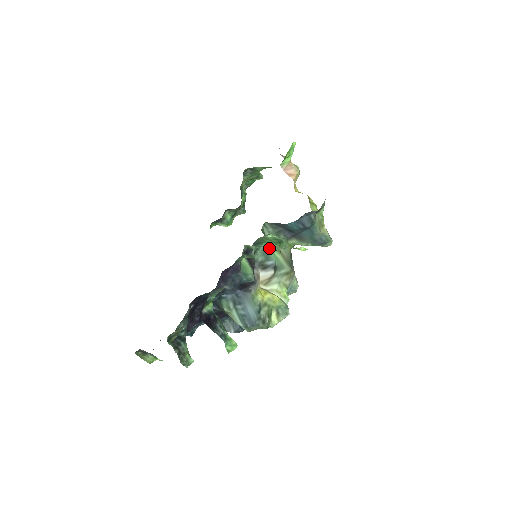
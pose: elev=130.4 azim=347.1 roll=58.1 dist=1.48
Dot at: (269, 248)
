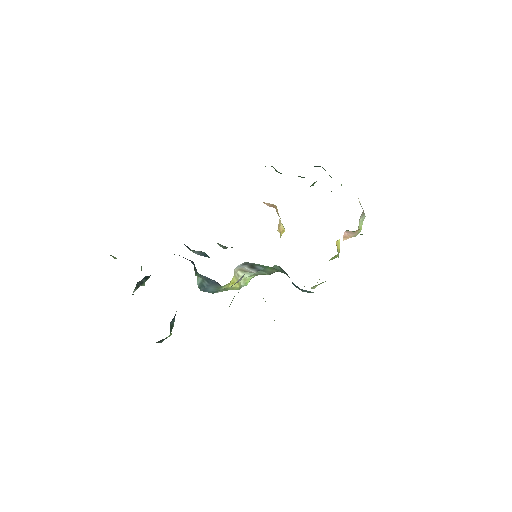
Dot at: (268, 266)
